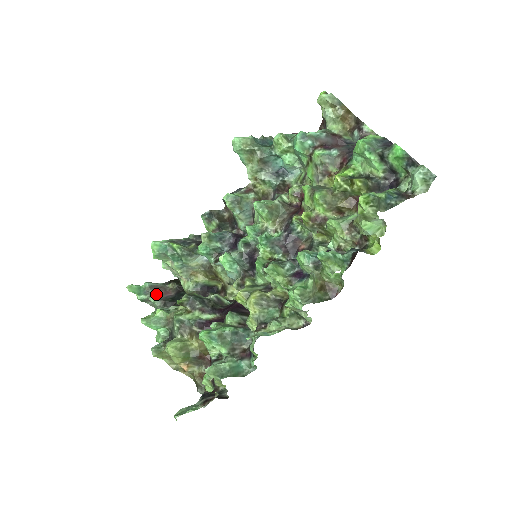
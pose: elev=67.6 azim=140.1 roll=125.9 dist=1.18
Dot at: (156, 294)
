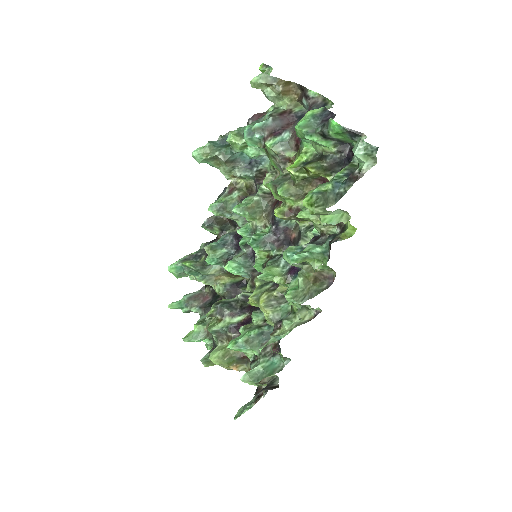
Dot at: (196, 303)
